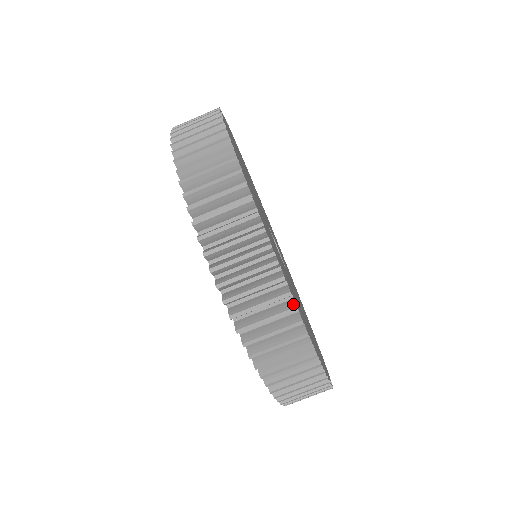
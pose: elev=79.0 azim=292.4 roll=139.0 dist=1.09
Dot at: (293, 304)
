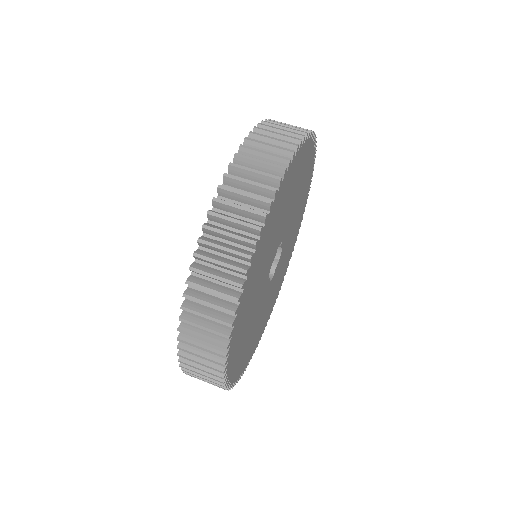
Dot at: (297, 146)
